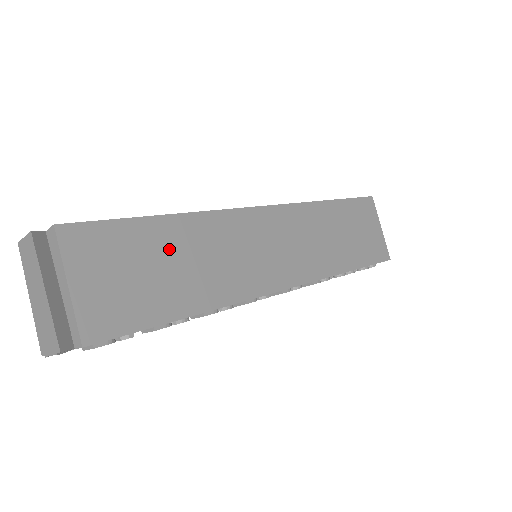
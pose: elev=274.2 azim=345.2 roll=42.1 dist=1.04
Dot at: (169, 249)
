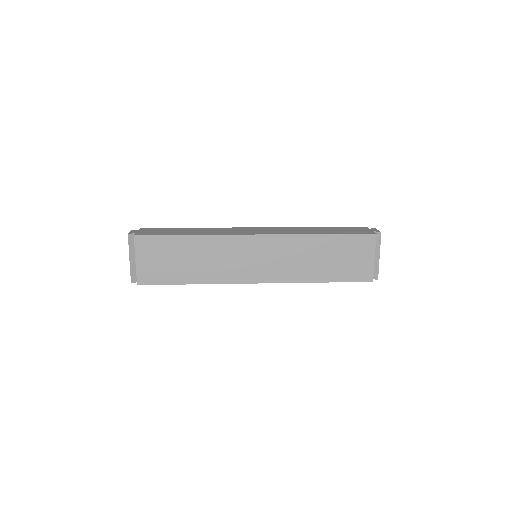
Dot at: (186, 252)
